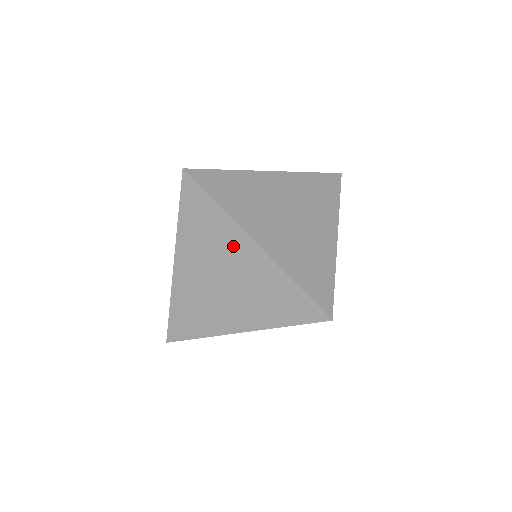
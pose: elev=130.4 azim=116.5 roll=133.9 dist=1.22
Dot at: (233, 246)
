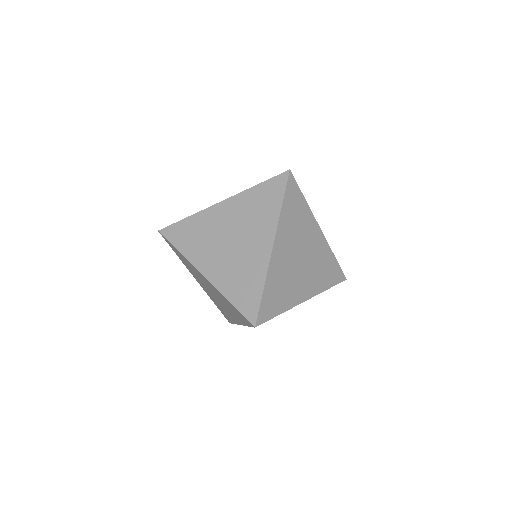
Dot at: occluded
